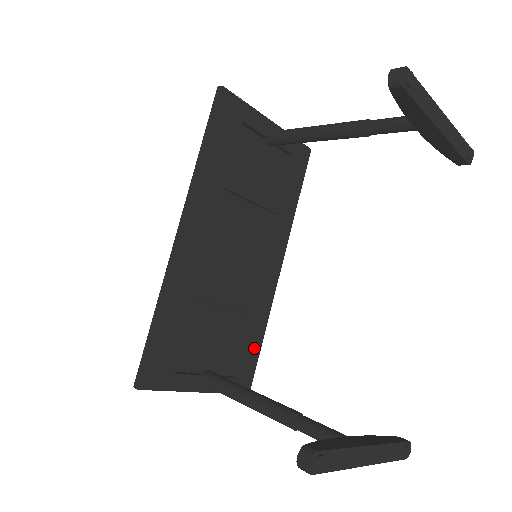
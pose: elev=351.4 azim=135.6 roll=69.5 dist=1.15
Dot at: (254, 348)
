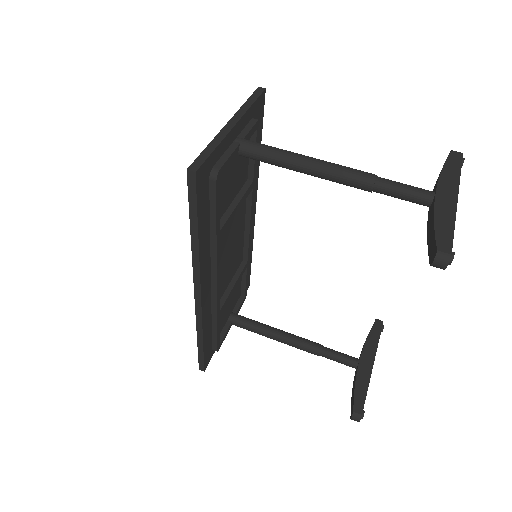
Dot at: occluded
